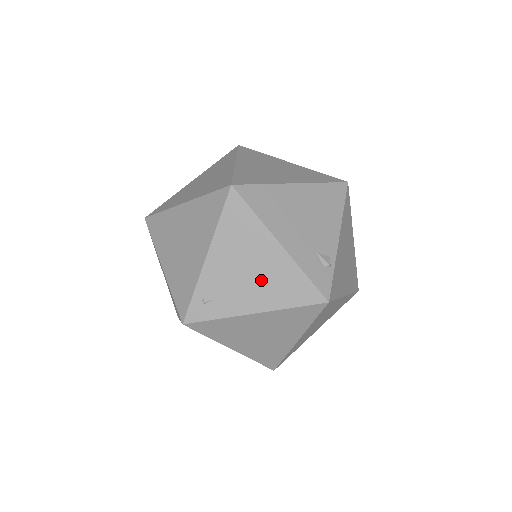
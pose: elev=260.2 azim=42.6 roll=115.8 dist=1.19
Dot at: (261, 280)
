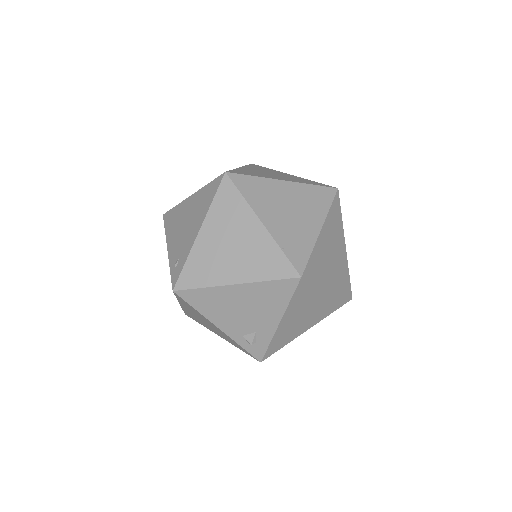
Dot at: (193, 217)
